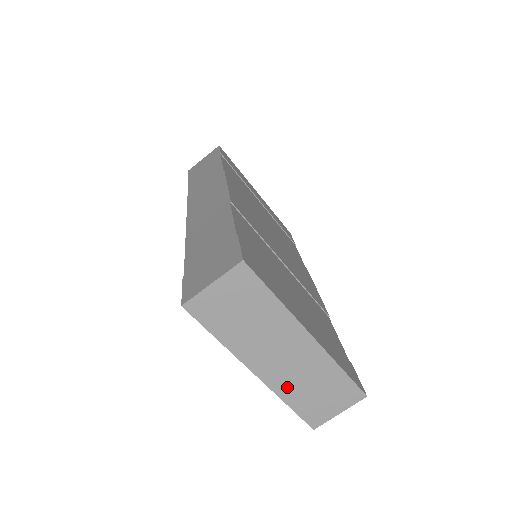
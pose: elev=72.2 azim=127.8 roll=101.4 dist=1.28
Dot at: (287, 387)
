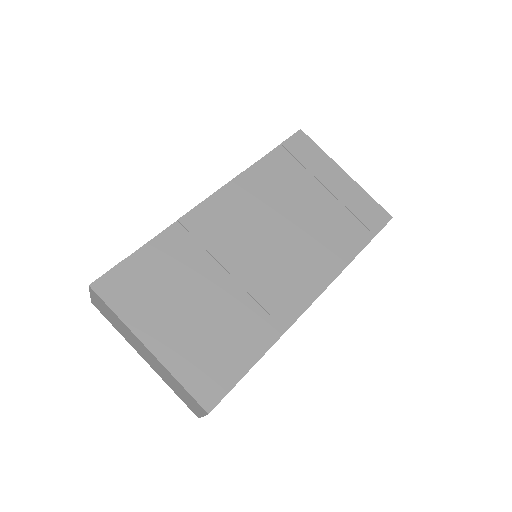
Dot at: (164, 378)
